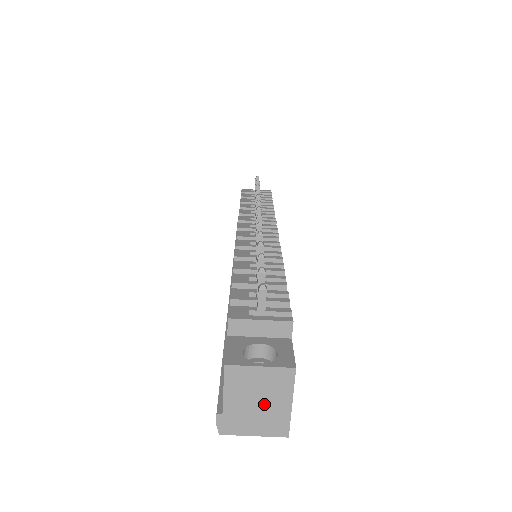
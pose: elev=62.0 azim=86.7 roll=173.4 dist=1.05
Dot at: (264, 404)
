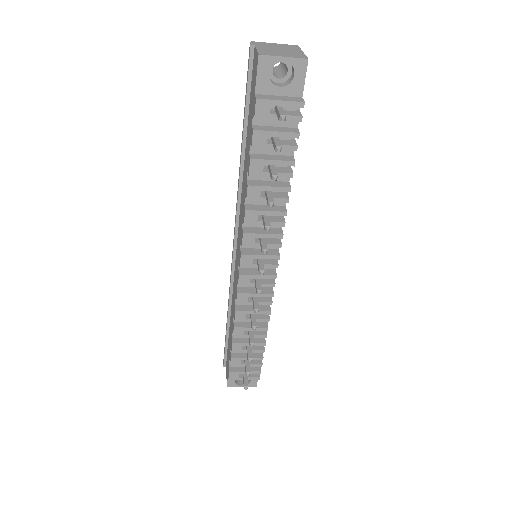
Dot at: occluded
